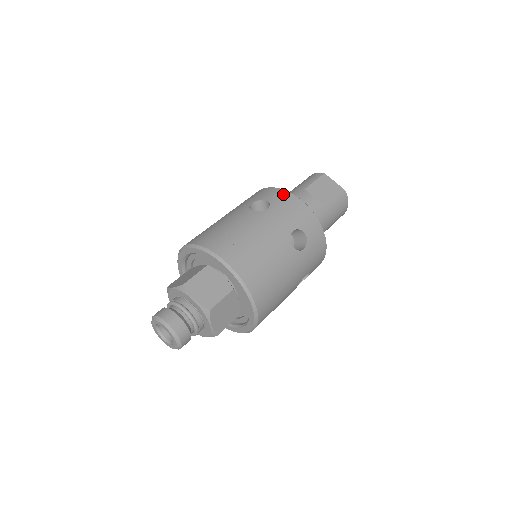
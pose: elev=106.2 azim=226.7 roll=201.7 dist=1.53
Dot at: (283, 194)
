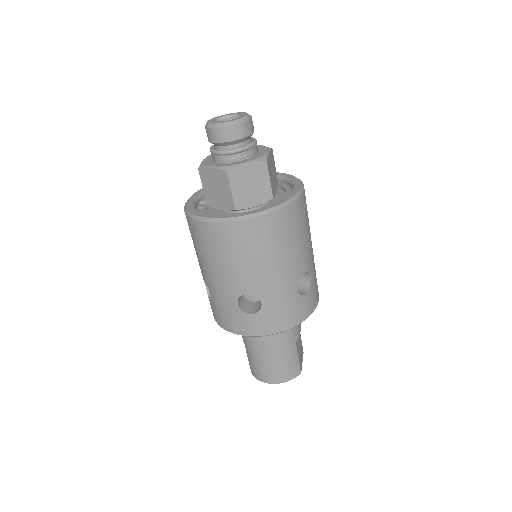
Dot at: occluded
